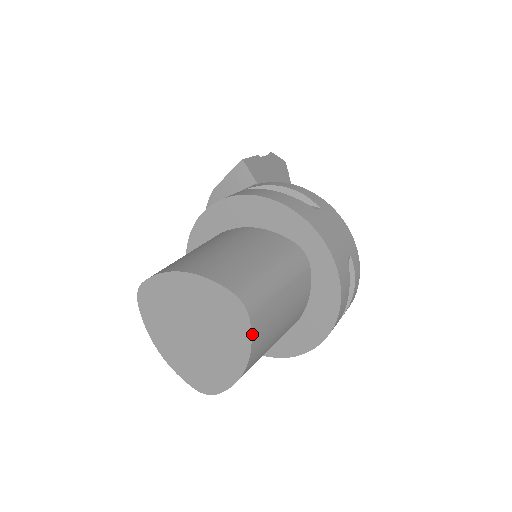
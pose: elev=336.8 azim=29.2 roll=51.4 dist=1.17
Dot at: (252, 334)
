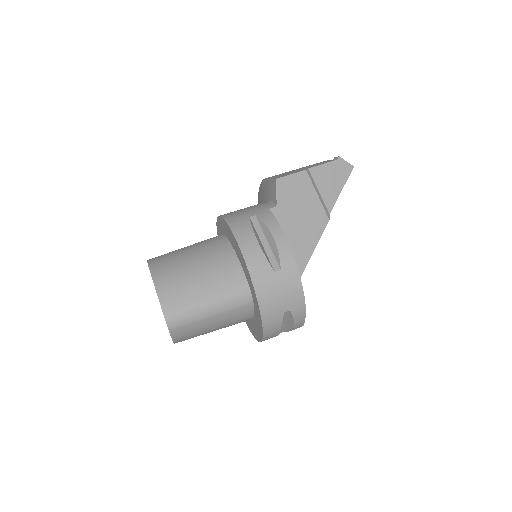
Dot at: (172, 336)
